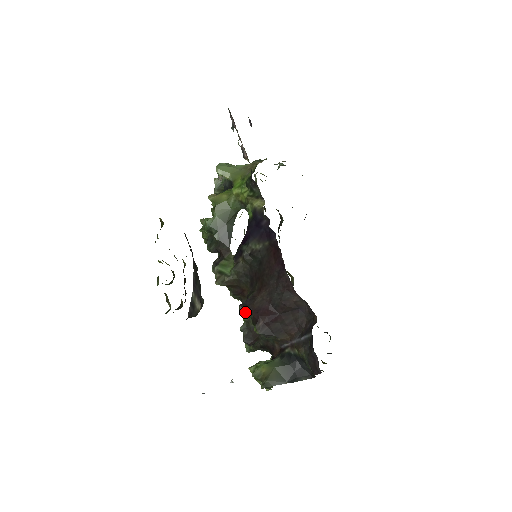
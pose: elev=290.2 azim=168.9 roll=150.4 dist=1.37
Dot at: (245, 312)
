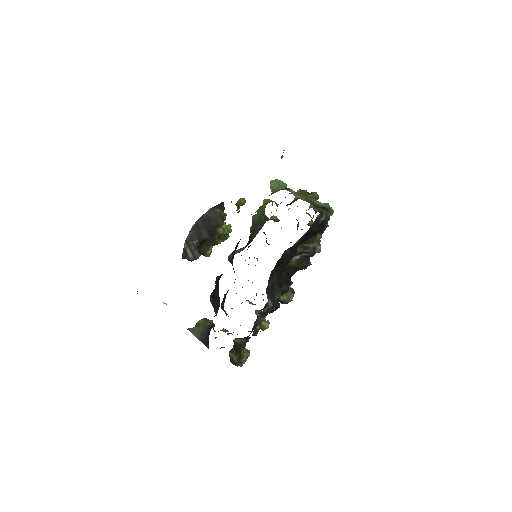
Dot at: (215, 281)
